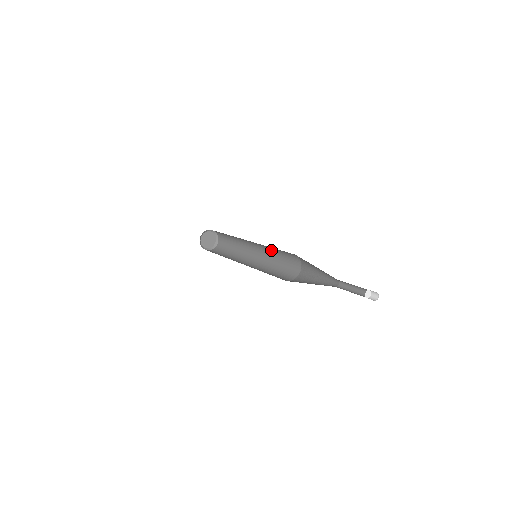
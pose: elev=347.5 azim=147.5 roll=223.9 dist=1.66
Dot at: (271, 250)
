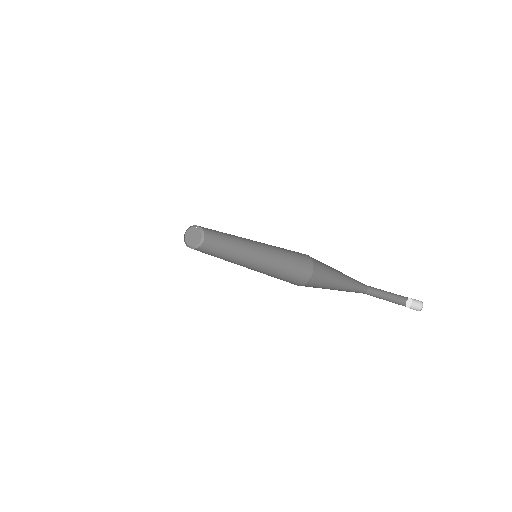
Dot at: (275, 260)
